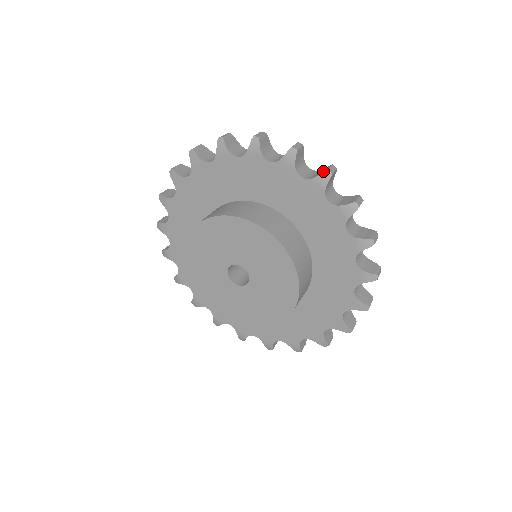
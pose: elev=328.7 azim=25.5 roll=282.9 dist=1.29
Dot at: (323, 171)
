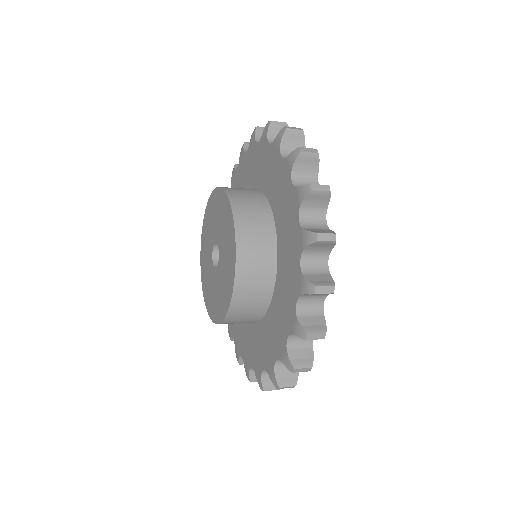
Dot at: occluded
